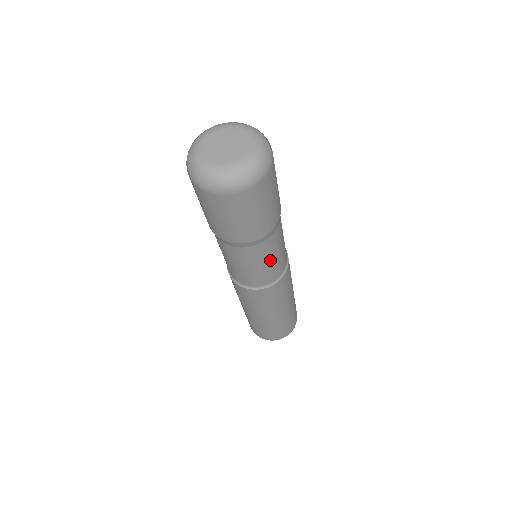
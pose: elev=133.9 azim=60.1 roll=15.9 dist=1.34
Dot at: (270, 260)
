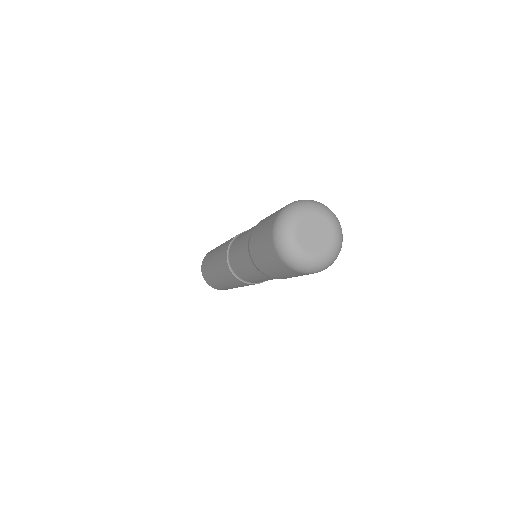
Dot at: (265, 280)
